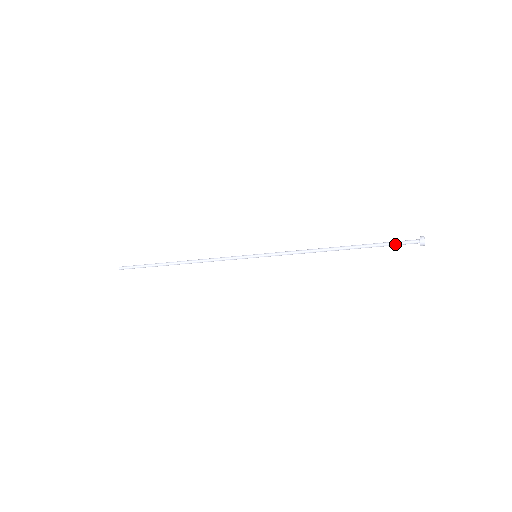
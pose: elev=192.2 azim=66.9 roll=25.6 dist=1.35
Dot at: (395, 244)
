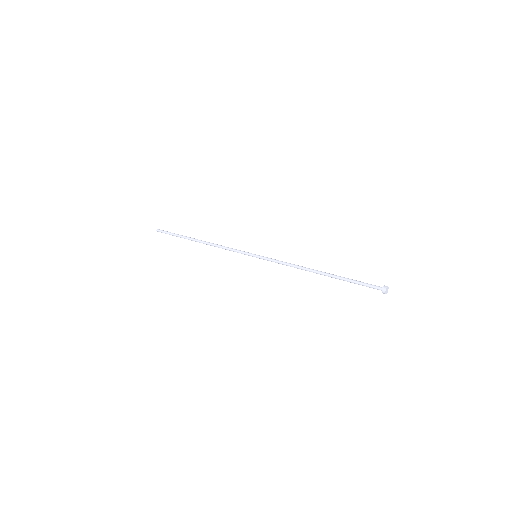
Dot at: (363, 285)
